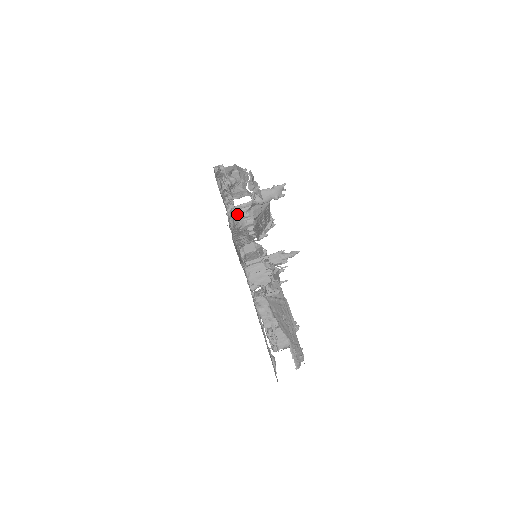
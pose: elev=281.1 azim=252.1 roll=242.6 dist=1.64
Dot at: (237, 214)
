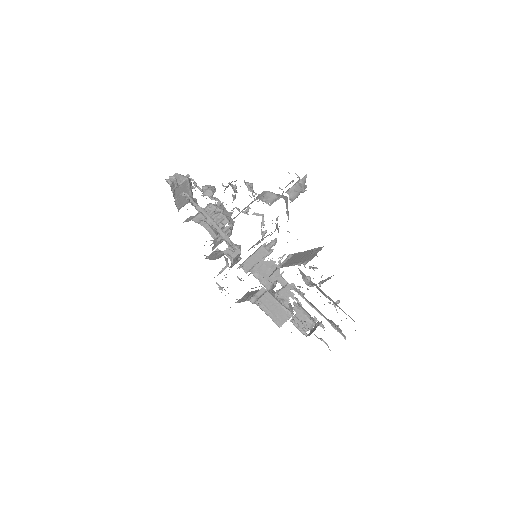
Dot at: (206, 223)
